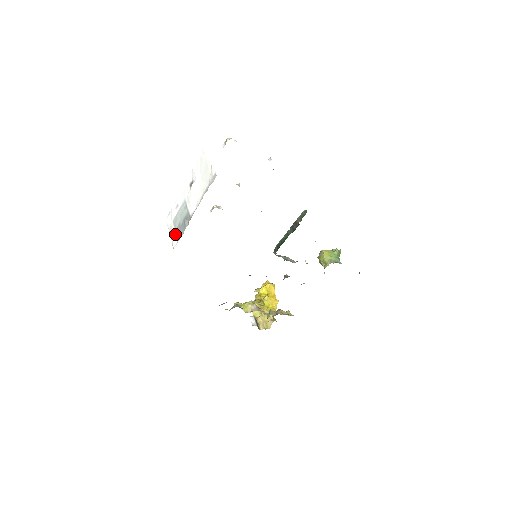
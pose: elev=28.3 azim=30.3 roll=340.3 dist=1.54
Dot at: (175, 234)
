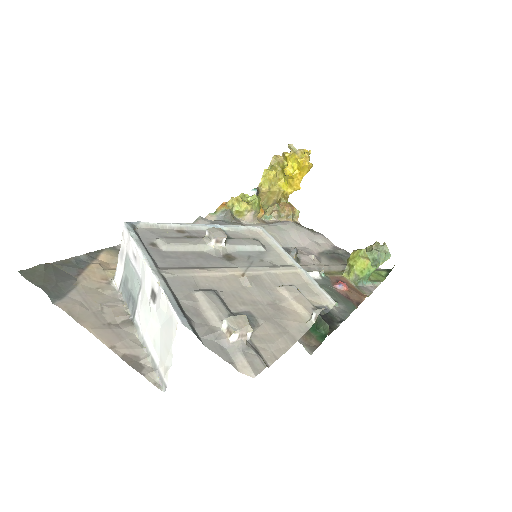
Dot at: (121, 273)
